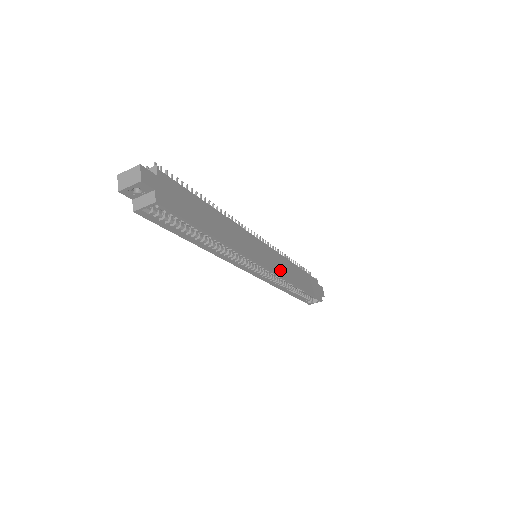
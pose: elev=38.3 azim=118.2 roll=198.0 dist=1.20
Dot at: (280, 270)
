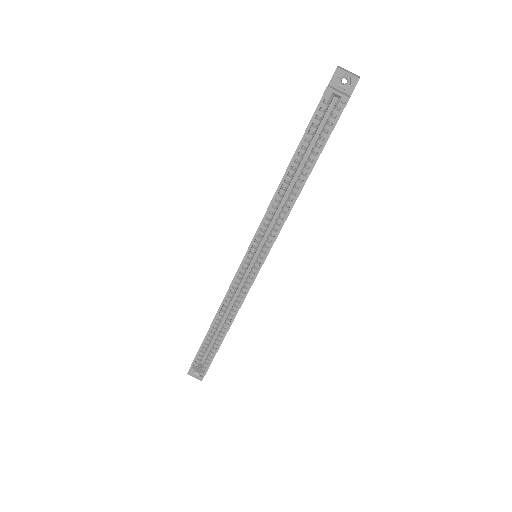
Dot at: occluded
